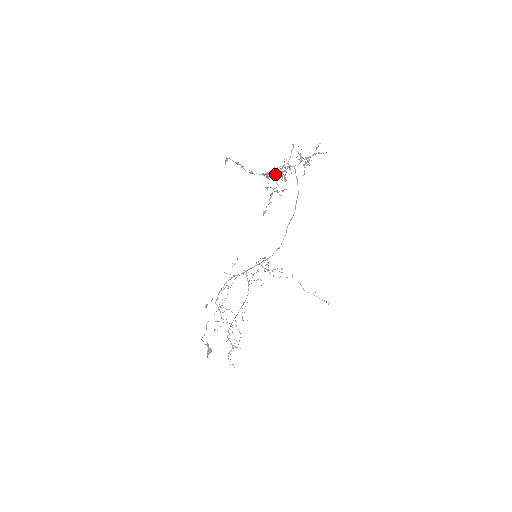
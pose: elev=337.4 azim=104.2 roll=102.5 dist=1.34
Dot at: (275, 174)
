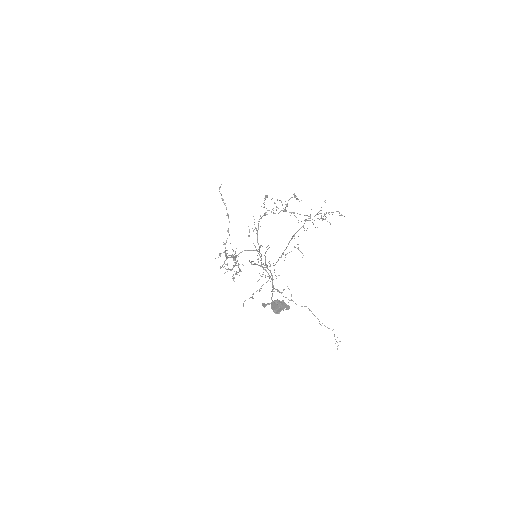
Dot at: (226, 253)
